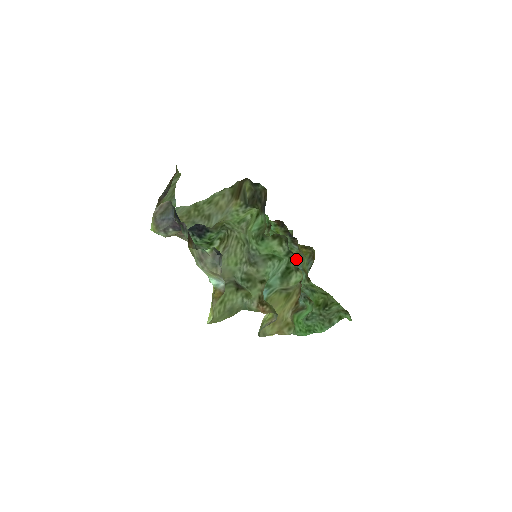
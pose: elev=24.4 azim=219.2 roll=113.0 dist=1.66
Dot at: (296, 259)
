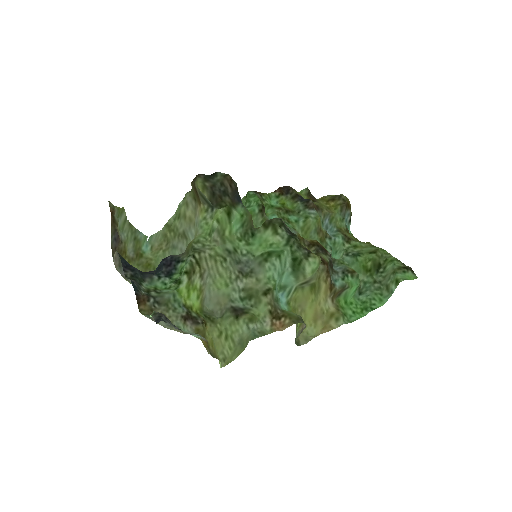
Dot at: (318, 226)
